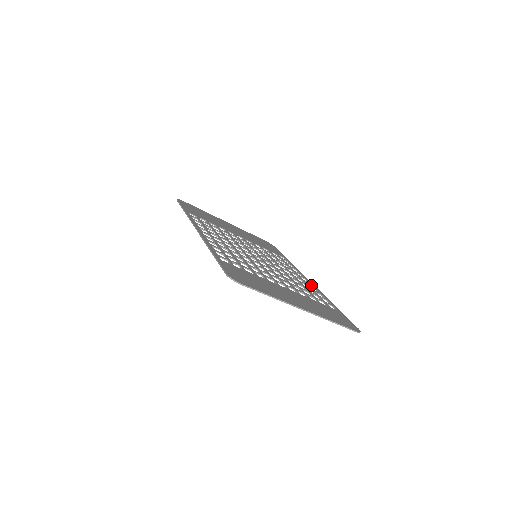
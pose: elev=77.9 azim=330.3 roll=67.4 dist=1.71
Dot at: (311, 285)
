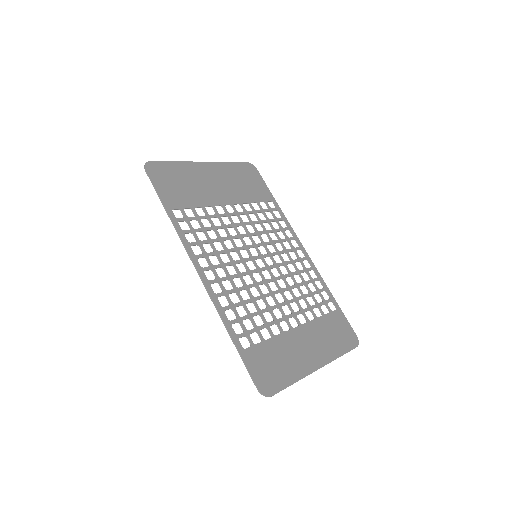
Dot at: (308, 262)
